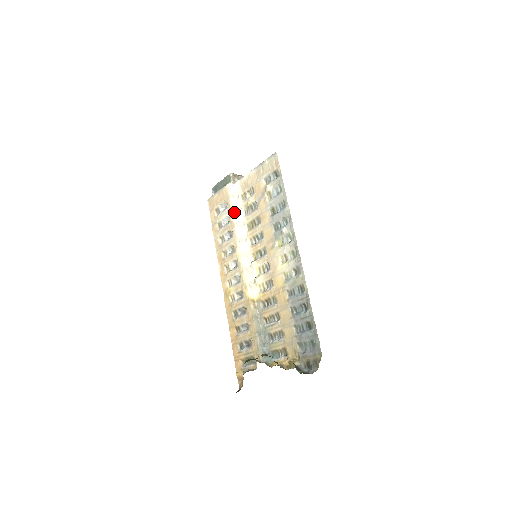
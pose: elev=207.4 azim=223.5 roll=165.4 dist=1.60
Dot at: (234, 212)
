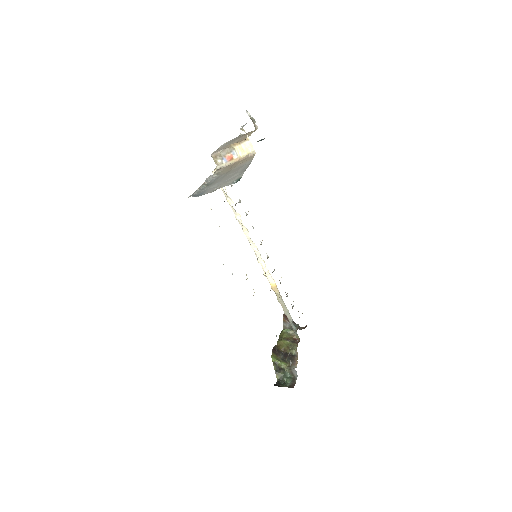
Dot at: (229, 204)
